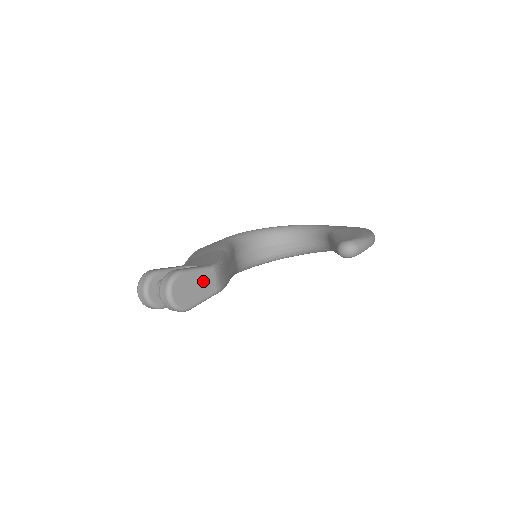
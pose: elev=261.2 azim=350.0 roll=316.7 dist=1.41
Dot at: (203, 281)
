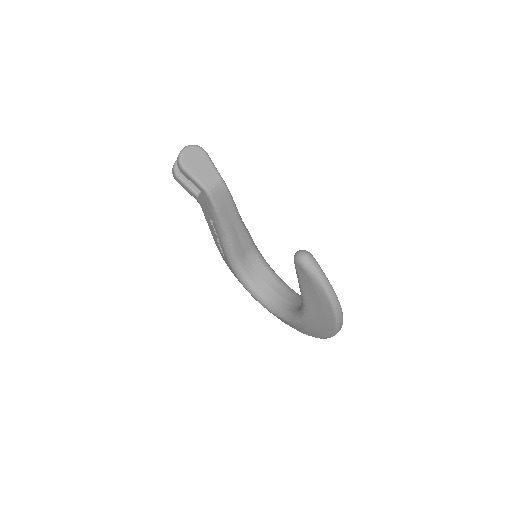
Dot at: (208, 172)
